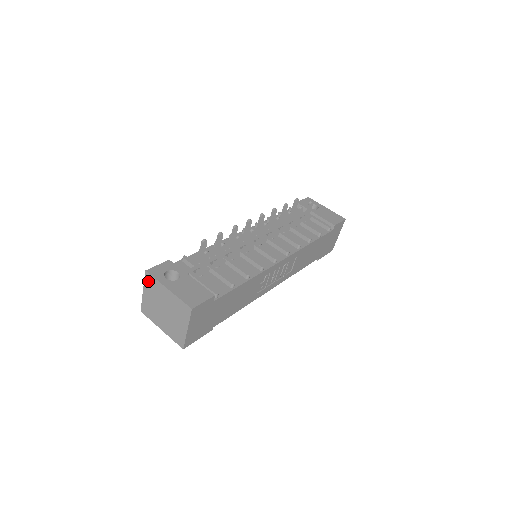
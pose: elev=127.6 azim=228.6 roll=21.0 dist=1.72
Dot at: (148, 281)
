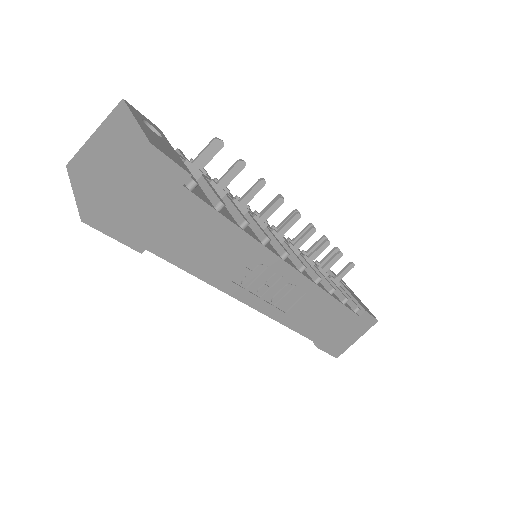
Dot at: (114, 113)
